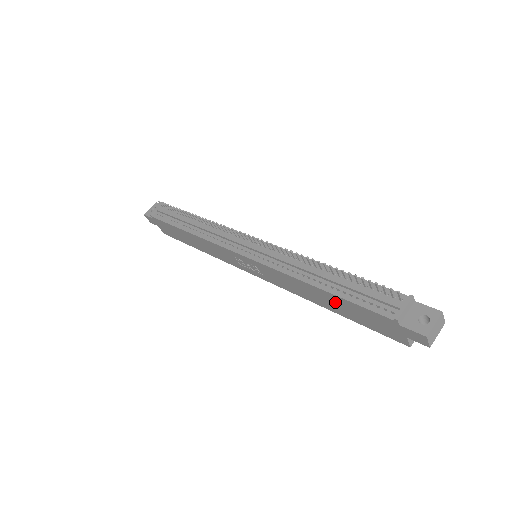
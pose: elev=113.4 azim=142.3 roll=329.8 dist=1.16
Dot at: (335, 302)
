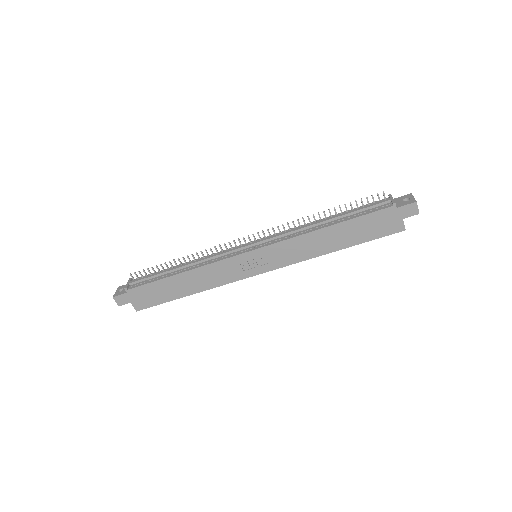
Dot at: (344, 232)
